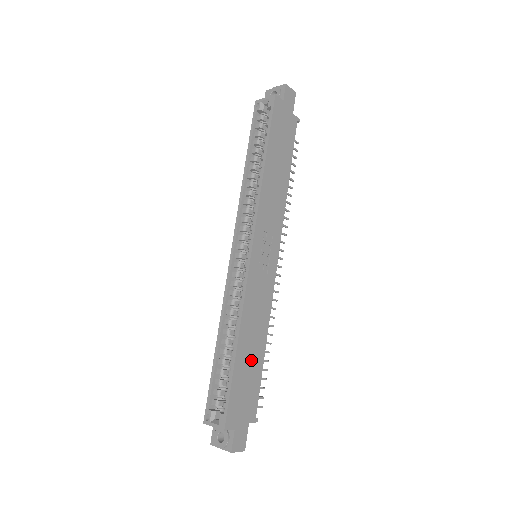
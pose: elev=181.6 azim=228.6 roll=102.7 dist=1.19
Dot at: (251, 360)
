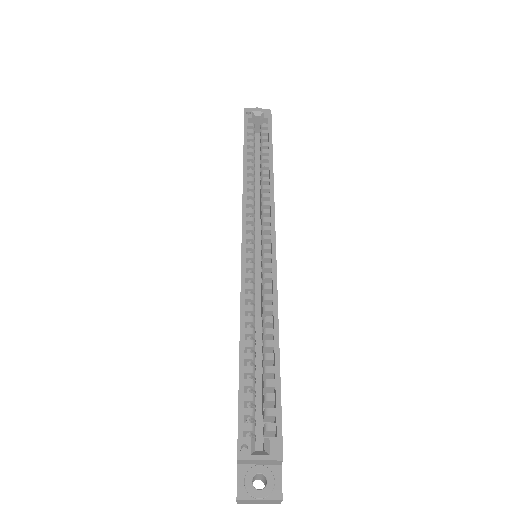
Dot at: occluded
